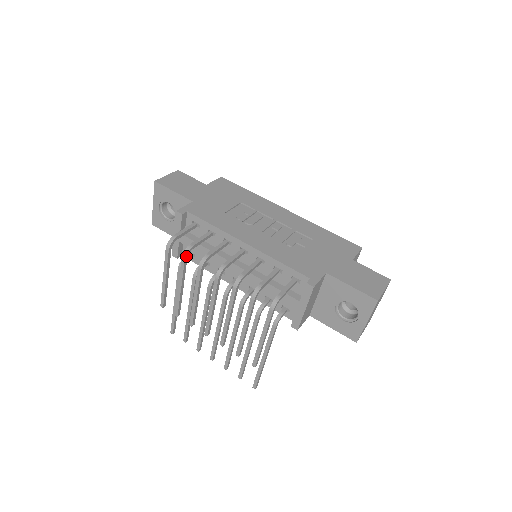
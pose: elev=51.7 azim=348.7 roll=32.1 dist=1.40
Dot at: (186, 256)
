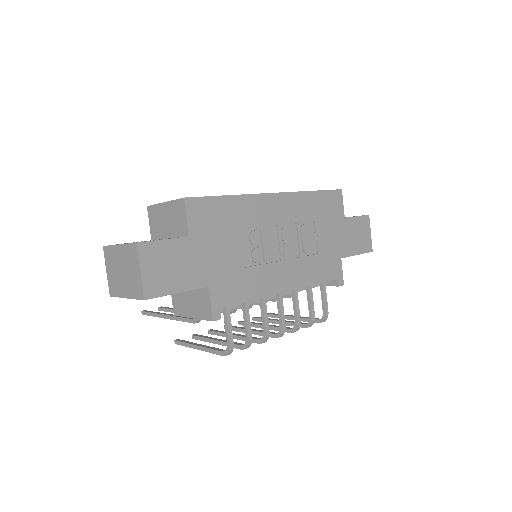
Dot at: (247, 347)
